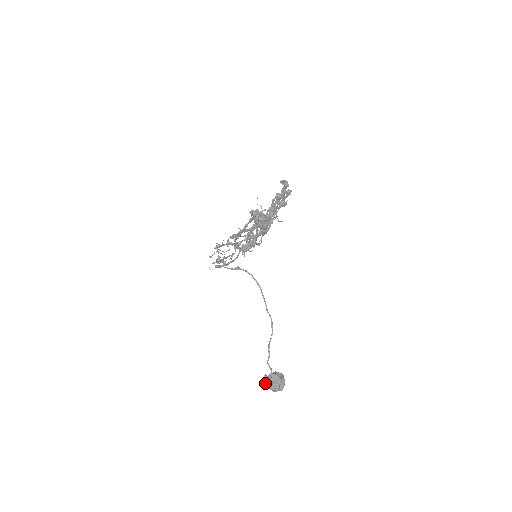
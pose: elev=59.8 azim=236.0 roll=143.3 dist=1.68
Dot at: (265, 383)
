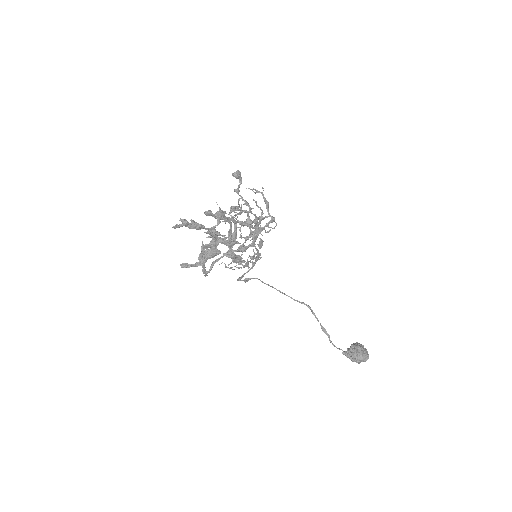
Dot at: occluded
